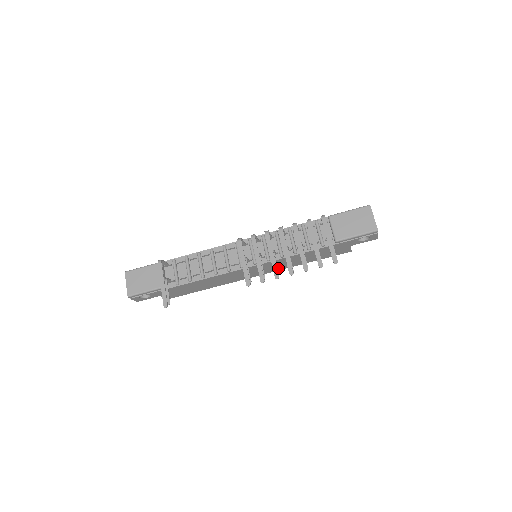
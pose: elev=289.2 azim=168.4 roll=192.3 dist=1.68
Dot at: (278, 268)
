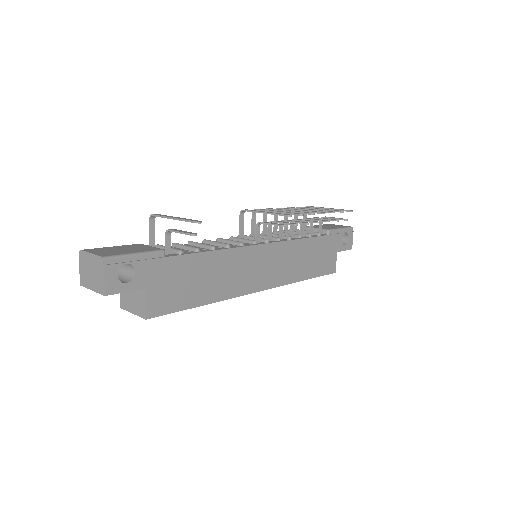
Dot at: (282, 277)
